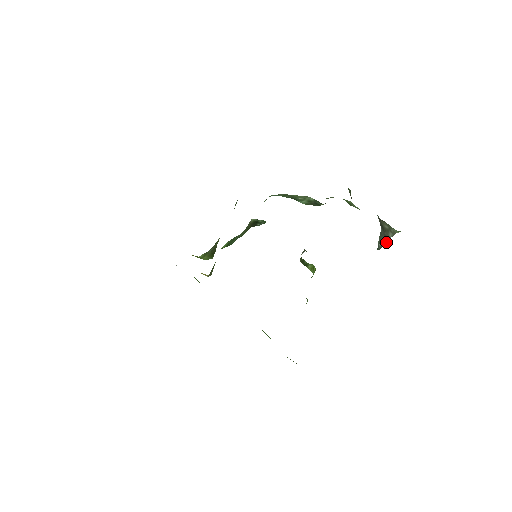
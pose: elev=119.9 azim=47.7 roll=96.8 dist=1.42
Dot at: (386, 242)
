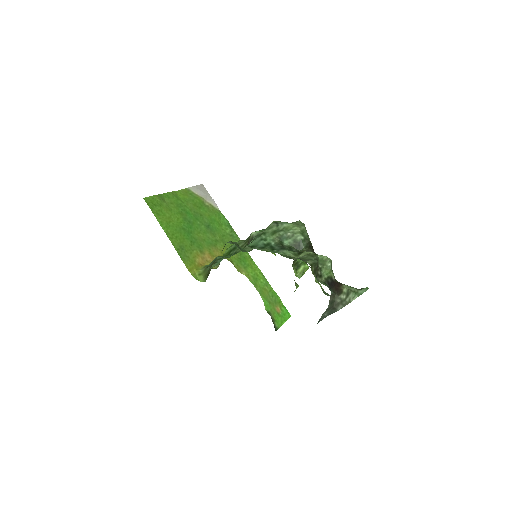
Dot at: occluded
